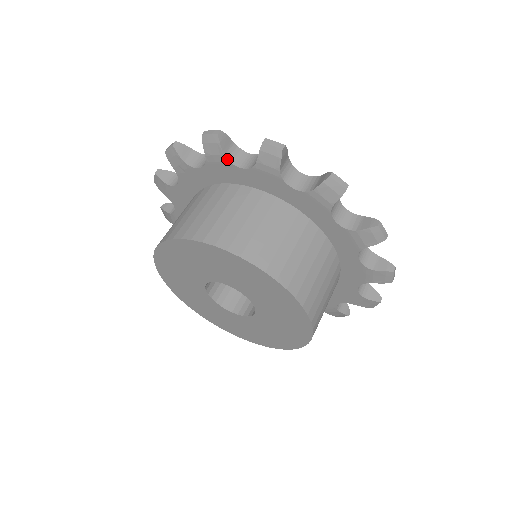
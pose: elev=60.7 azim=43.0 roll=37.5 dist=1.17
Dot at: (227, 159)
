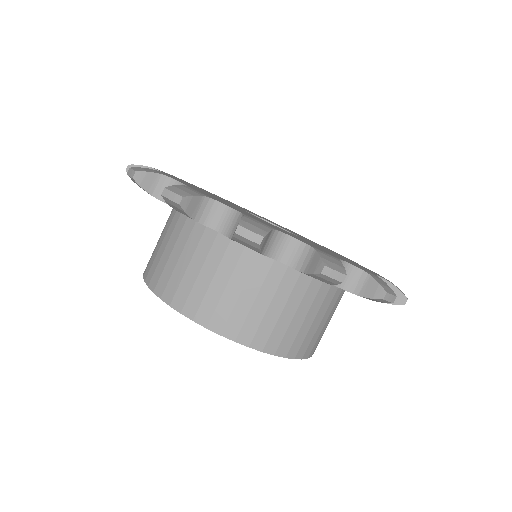
Dot at: (156, 198)
